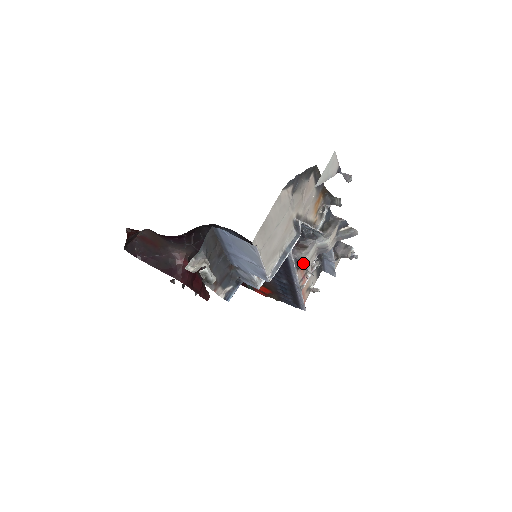
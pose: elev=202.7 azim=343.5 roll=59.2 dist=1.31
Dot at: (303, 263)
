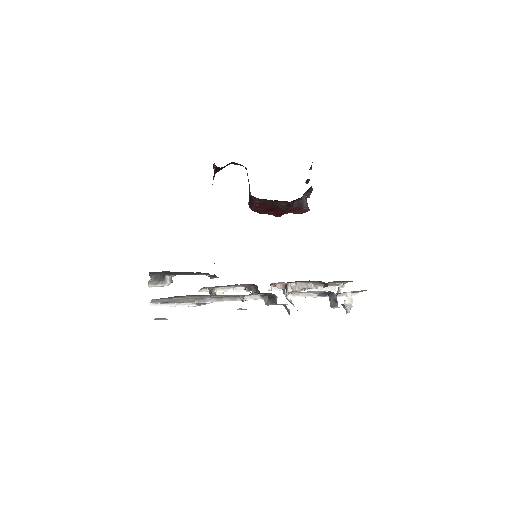
Dot at: occluded
